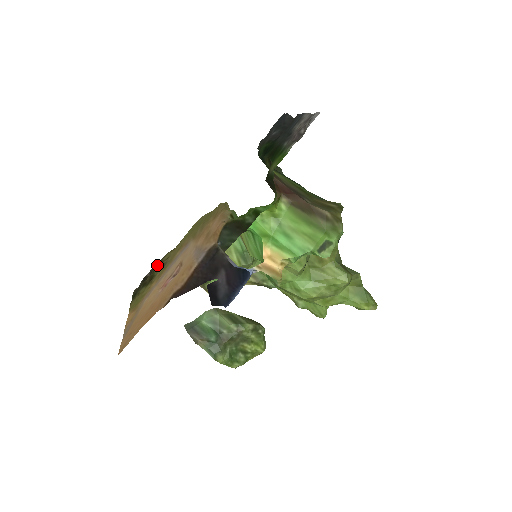
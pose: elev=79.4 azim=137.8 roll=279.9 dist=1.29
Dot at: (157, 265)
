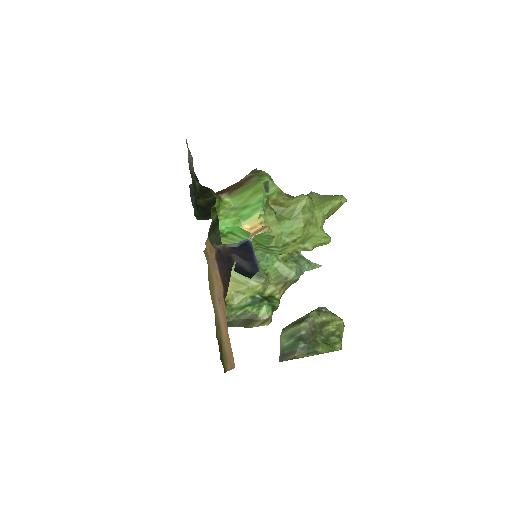
Dot at: (216, 336)
